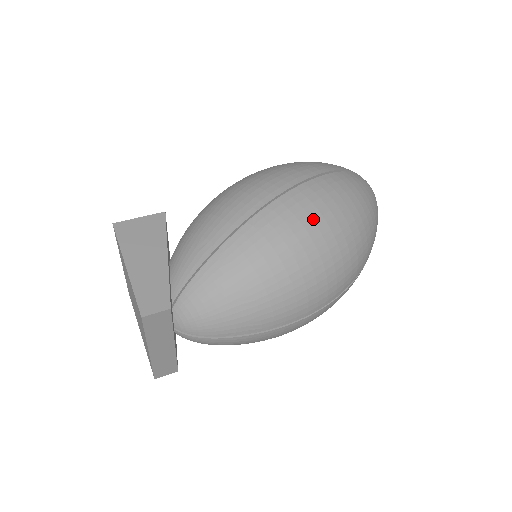
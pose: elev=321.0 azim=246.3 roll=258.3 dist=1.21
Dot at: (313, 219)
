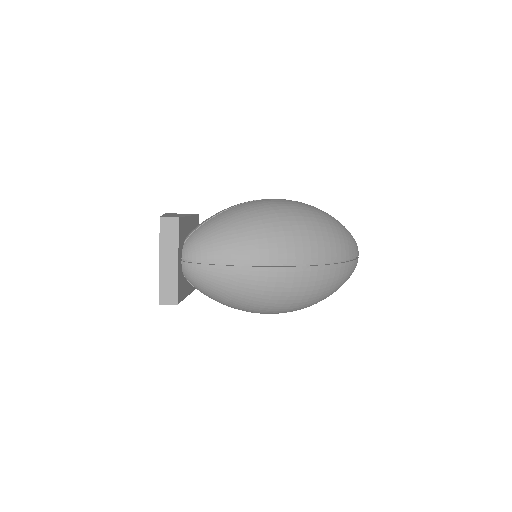
Dot at: (288, 205)
